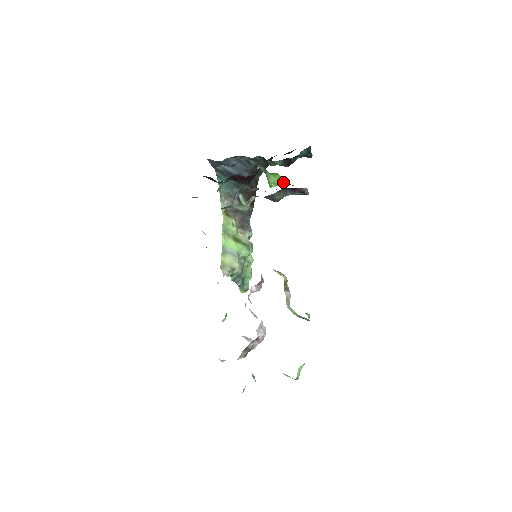
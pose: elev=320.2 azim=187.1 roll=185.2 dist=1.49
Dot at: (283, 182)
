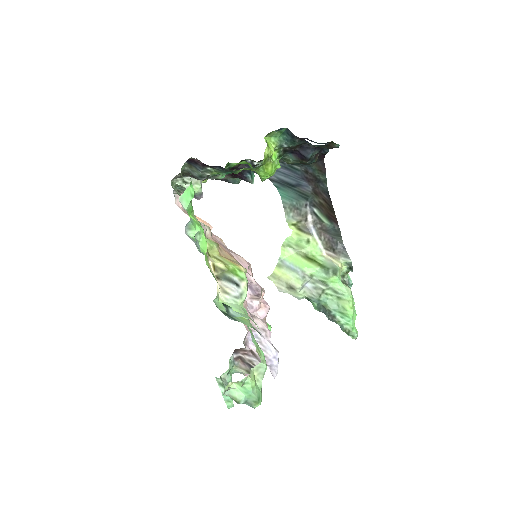
Dot at: (256, 170)
